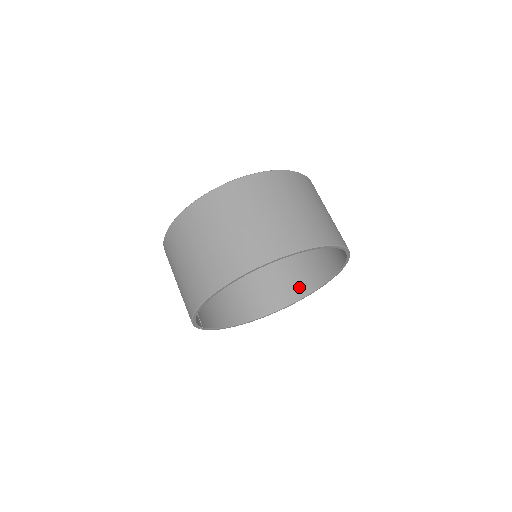
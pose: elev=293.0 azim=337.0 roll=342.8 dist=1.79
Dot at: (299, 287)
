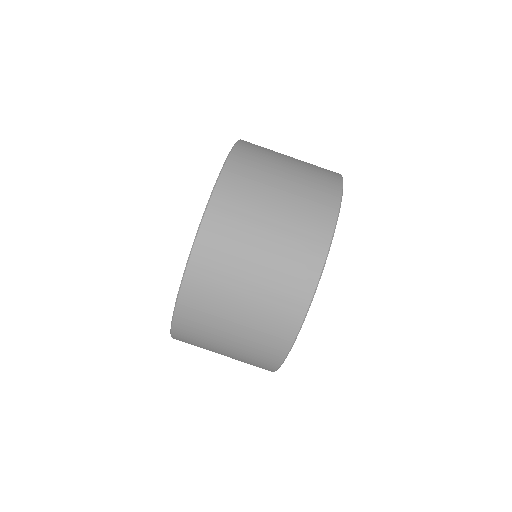
Dot at: occluded
